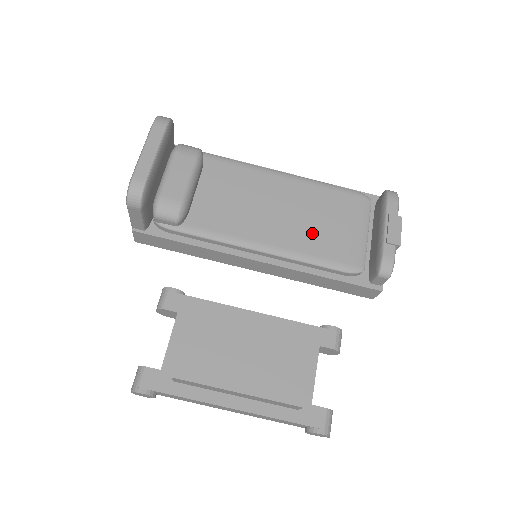
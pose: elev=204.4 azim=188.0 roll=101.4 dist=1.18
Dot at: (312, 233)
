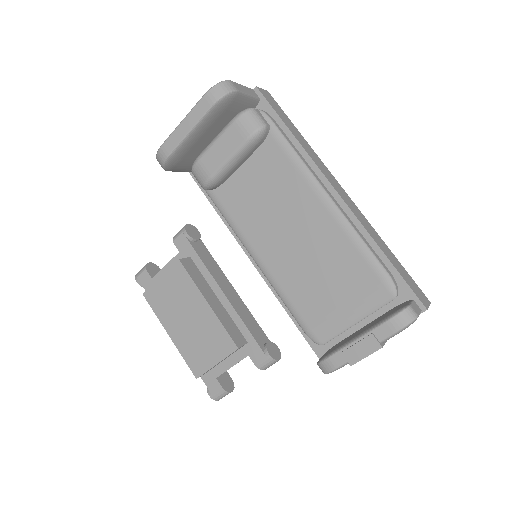
Dot at: (304, 280)
